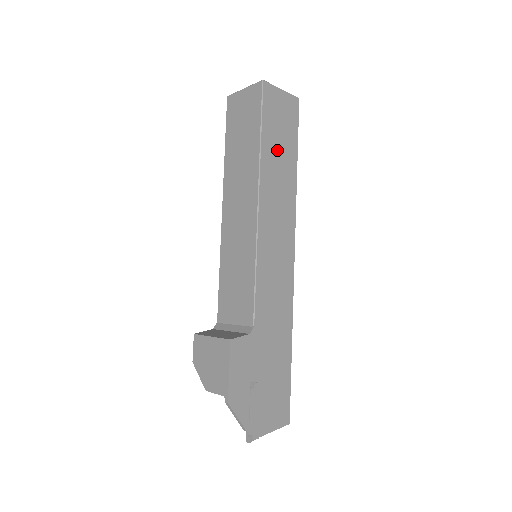
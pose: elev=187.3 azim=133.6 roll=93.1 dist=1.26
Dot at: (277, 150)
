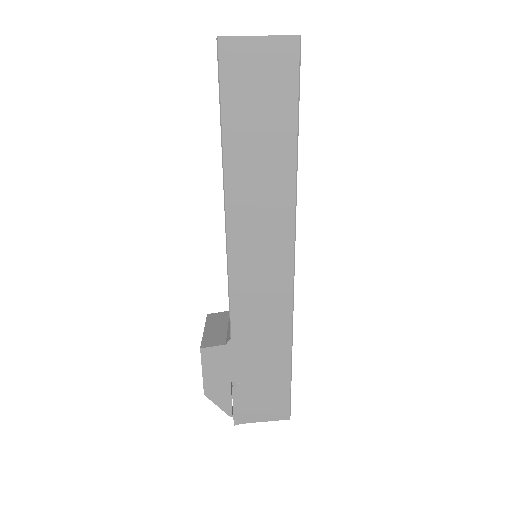
Dot at: (254, 138)
